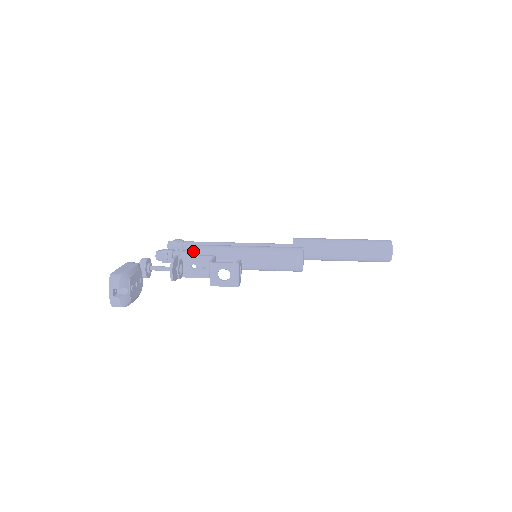
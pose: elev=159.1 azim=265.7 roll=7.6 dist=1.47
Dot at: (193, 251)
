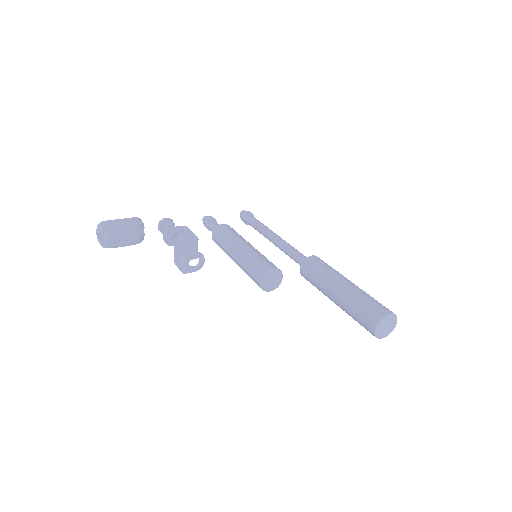
Dot at: occluded
